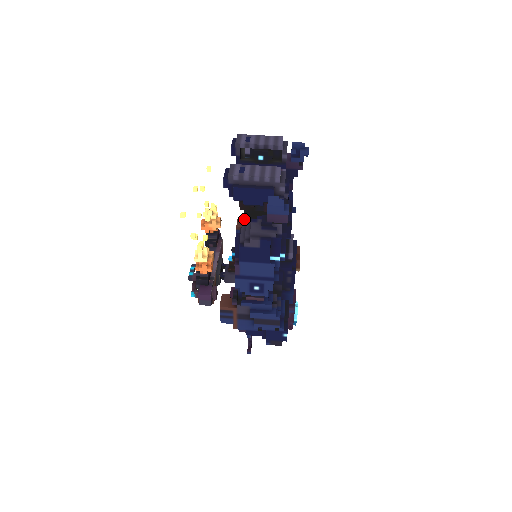
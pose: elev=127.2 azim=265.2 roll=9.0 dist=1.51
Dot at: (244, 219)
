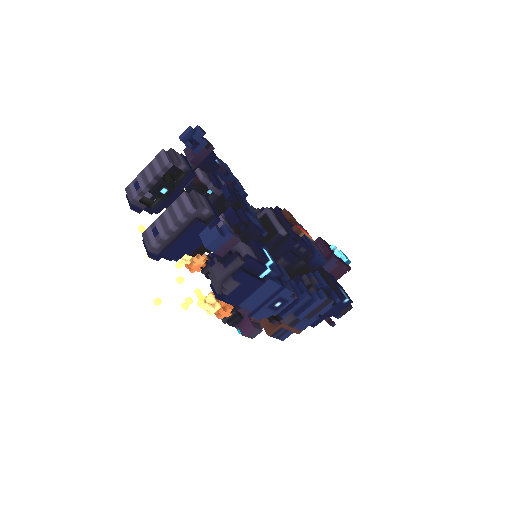
Dot at: occluded
